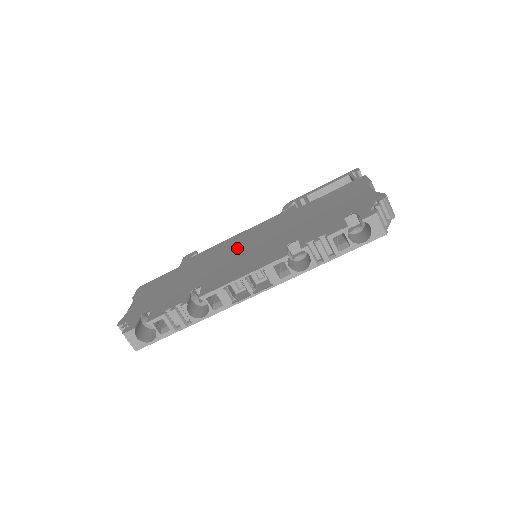
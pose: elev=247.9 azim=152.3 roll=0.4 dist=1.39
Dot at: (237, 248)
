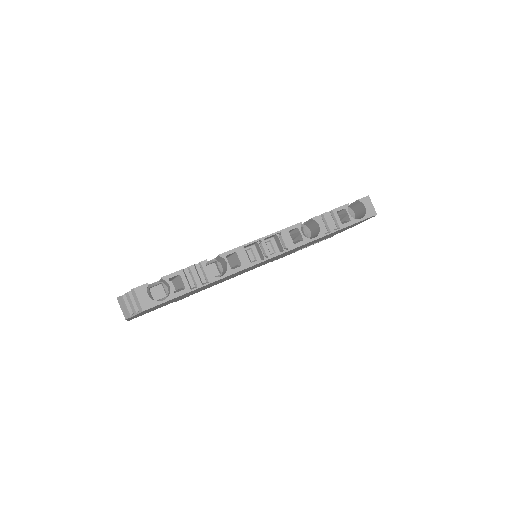
Dot at: occluded
